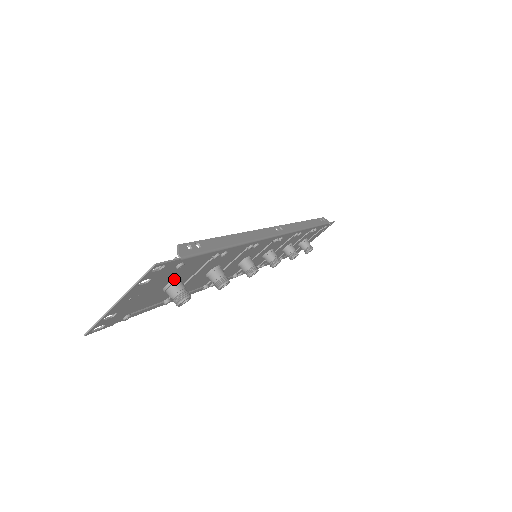
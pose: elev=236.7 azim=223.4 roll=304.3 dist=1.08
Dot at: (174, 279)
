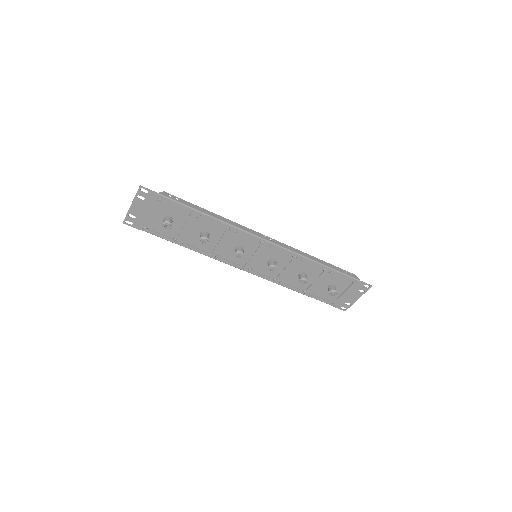
Dot at: (168, 216)
